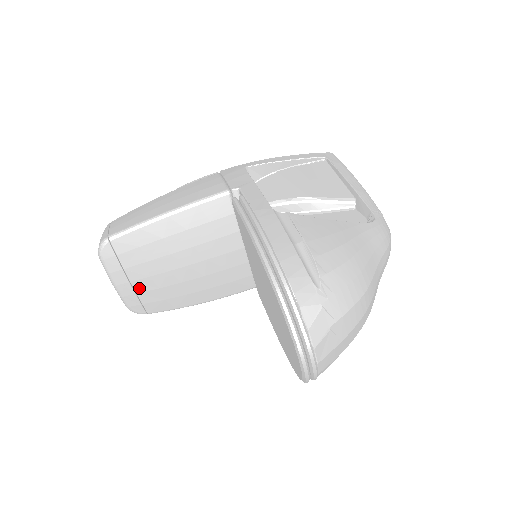
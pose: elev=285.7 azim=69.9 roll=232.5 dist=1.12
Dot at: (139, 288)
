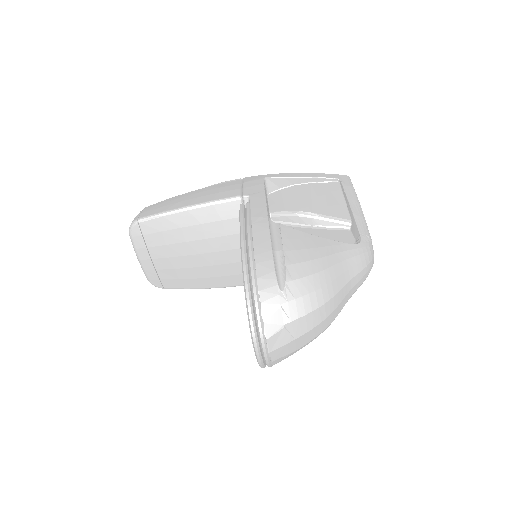
Dot at: (158, 265)
